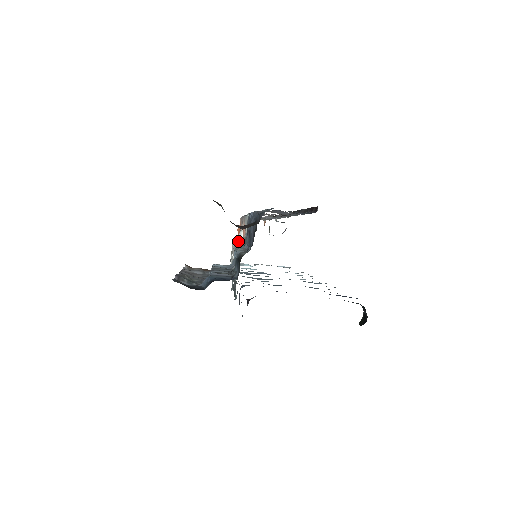
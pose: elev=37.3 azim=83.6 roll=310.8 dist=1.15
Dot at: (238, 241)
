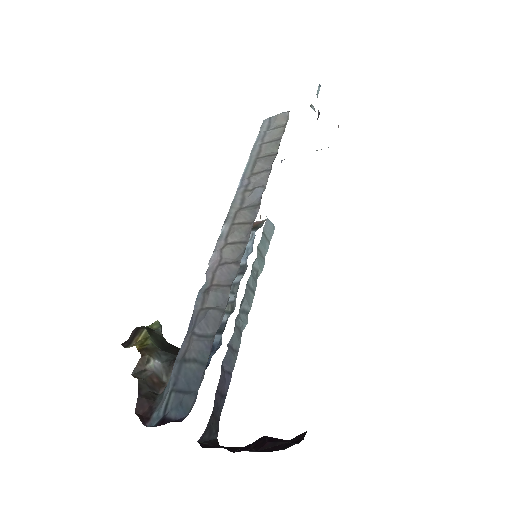
Dot at: occluded
